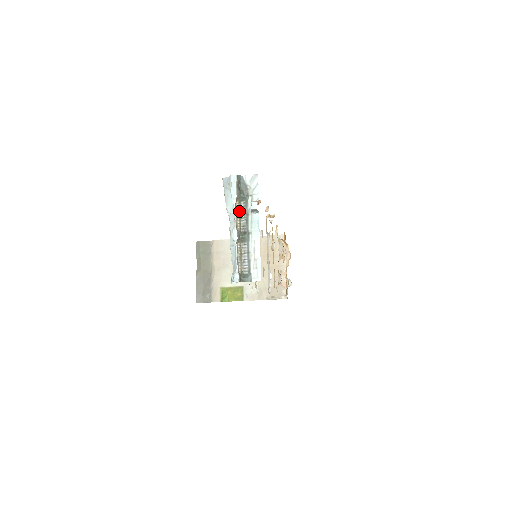
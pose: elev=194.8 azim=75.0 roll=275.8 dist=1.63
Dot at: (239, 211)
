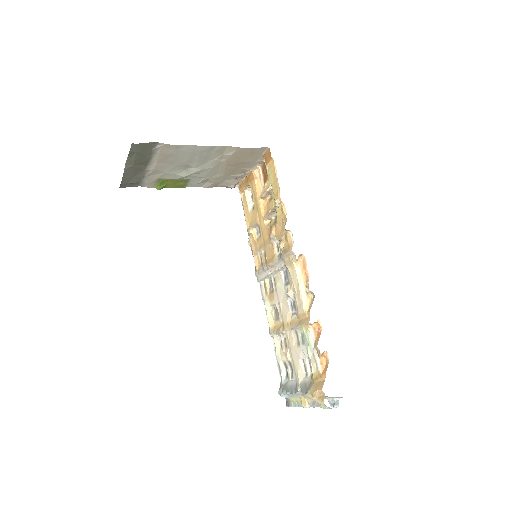
Dot at: occluded
